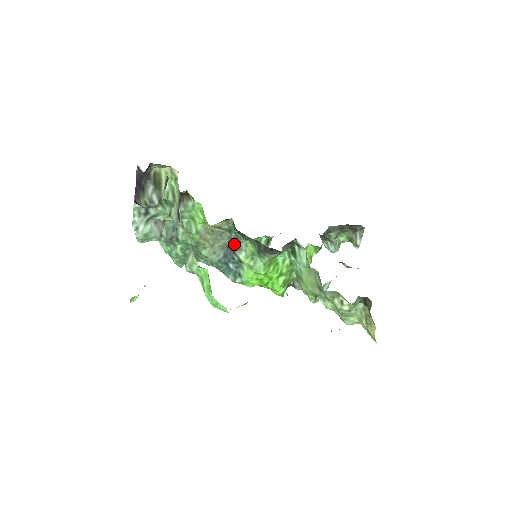
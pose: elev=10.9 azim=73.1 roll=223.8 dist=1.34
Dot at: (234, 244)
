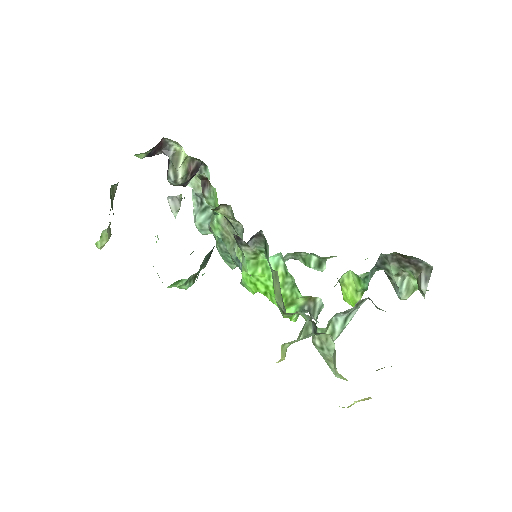
Dot at: occluded
